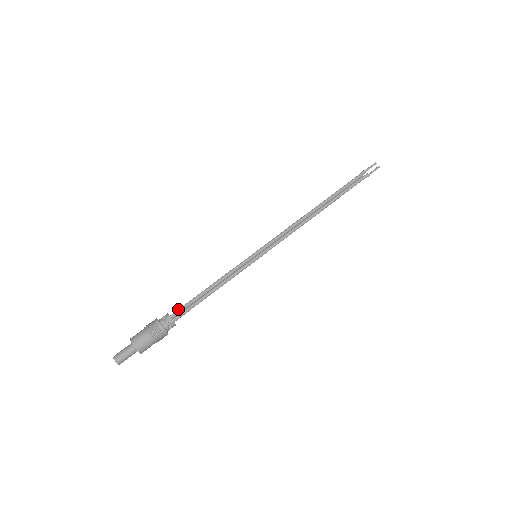
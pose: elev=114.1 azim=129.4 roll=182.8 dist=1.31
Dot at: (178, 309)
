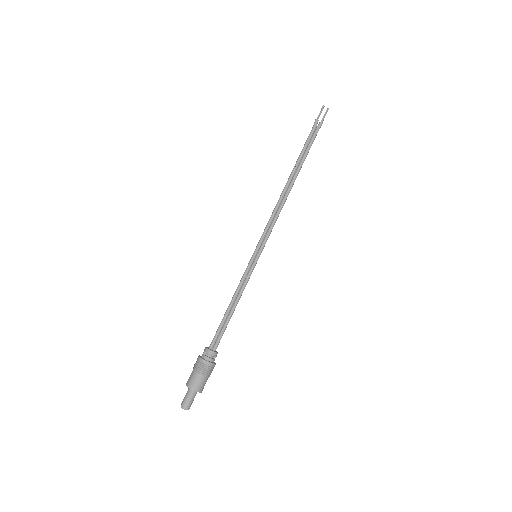
Dot at: (213, 339)
